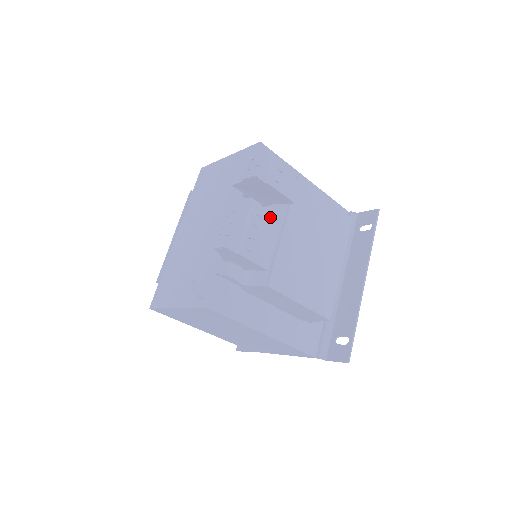
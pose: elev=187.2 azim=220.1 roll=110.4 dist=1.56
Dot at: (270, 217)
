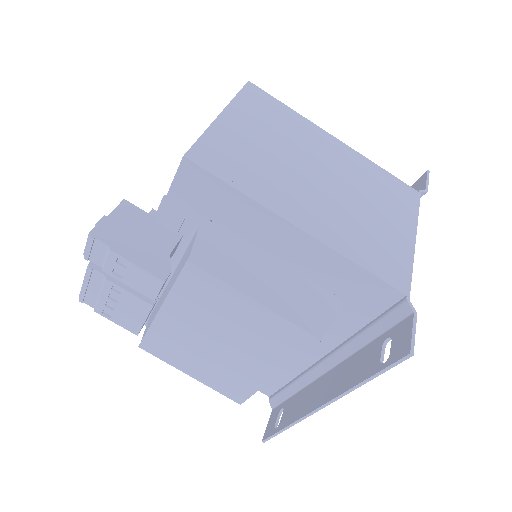
Dot at: (174, 274)
